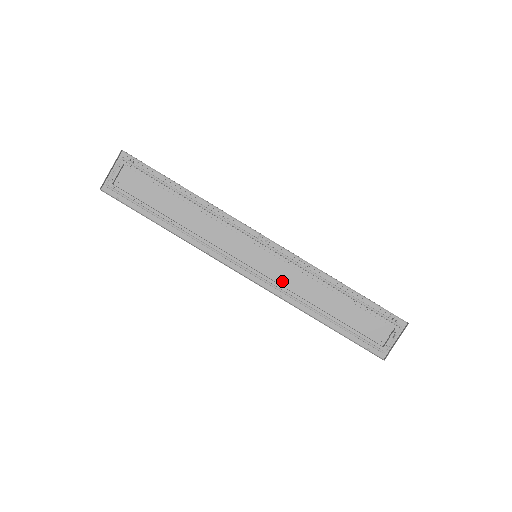
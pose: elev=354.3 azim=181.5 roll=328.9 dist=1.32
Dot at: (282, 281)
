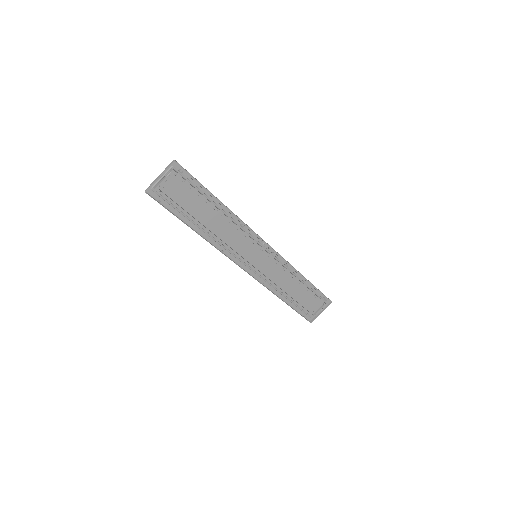
Dot at: (267, 274)
